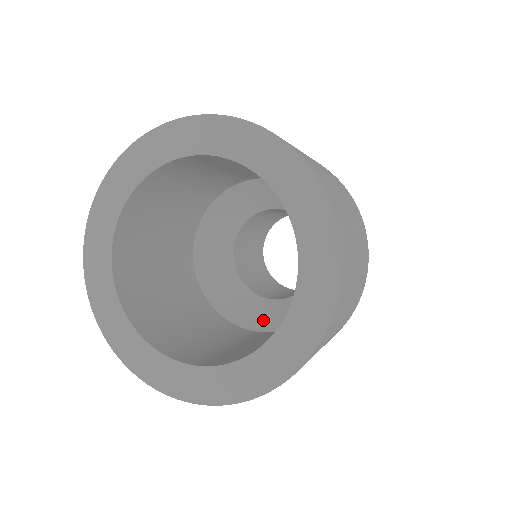
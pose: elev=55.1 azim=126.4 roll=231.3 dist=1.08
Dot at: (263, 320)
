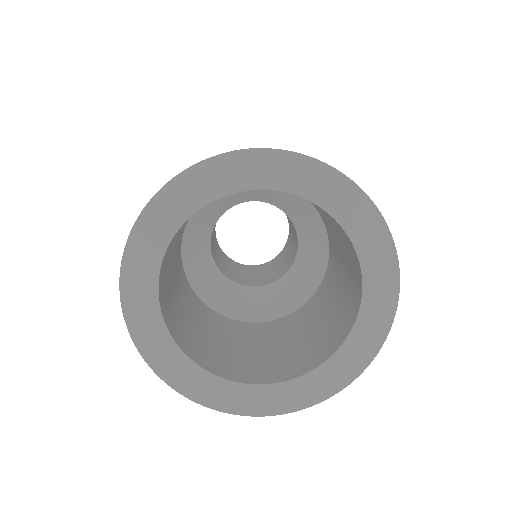
Dot at: (306, 284)
